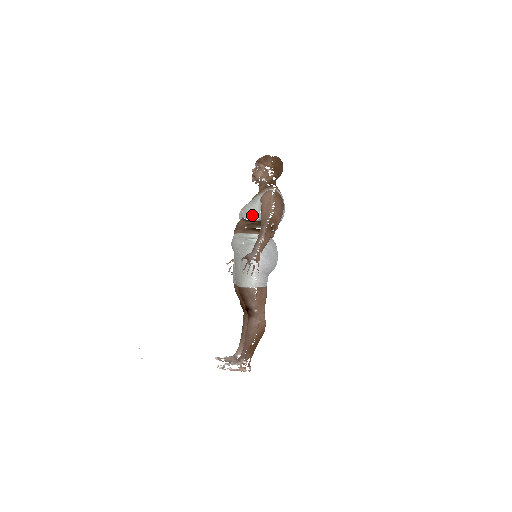
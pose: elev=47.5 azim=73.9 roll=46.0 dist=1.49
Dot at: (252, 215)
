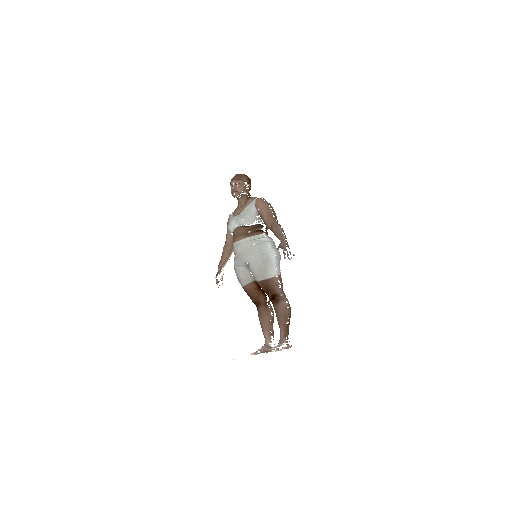
Dot at: (254, 220)
